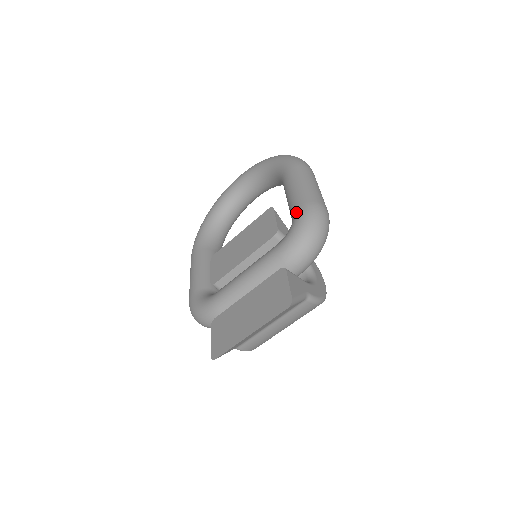
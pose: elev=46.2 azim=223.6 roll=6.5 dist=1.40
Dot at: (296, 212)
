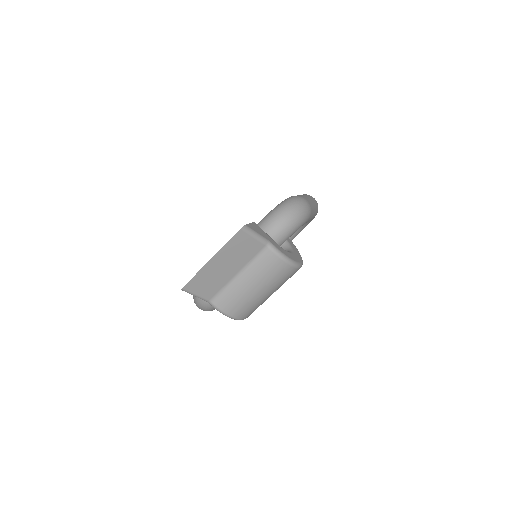
Dot at: occluded
